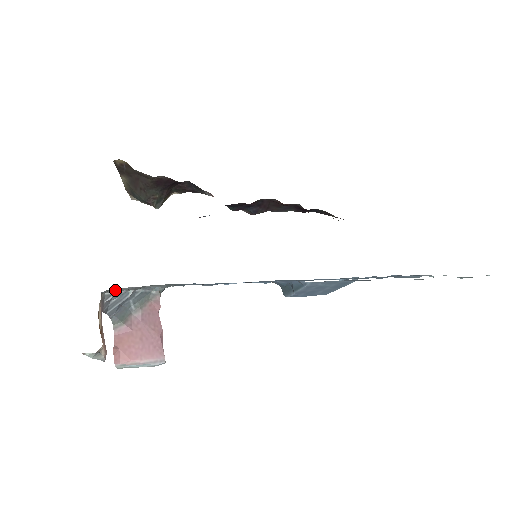
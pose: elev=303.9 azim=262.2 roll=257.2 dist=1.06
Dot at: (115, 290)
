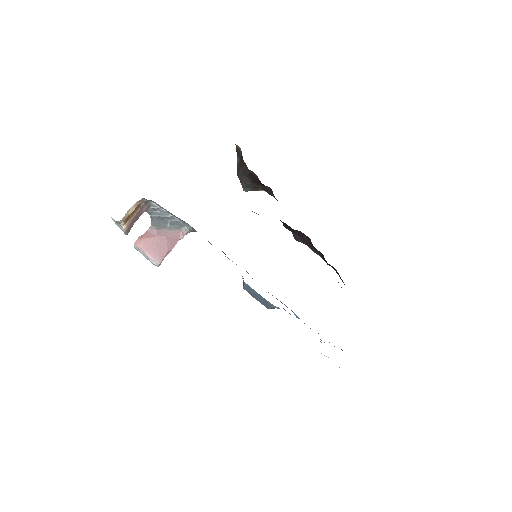
Dot at: (159, 205)
